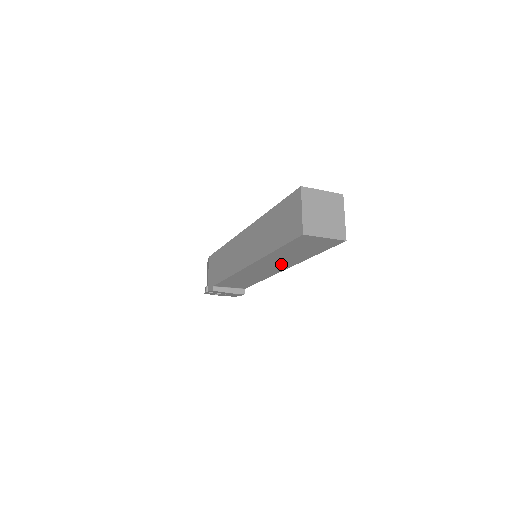
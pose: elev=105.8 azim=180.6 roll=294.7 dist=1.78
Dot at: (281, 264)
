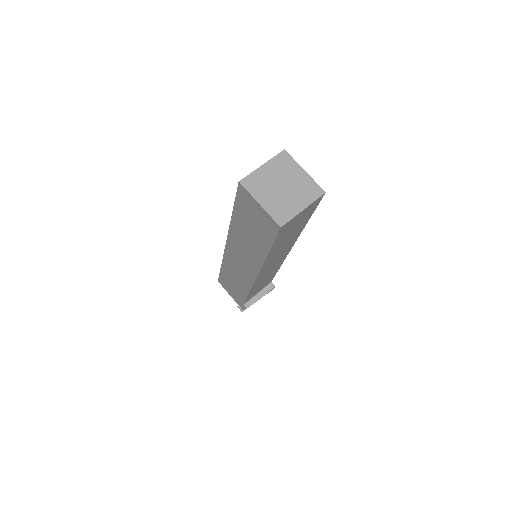
Dot at: (284, 250)
